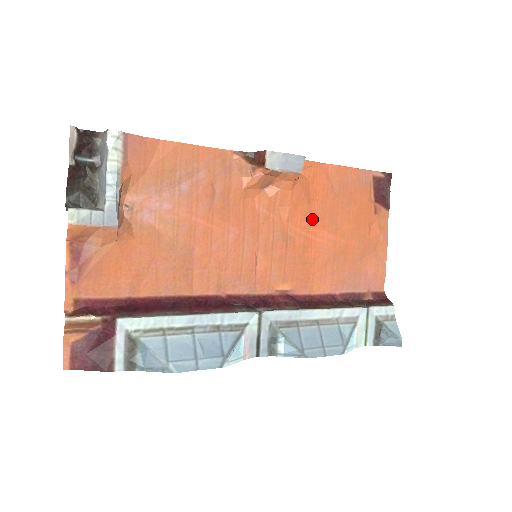
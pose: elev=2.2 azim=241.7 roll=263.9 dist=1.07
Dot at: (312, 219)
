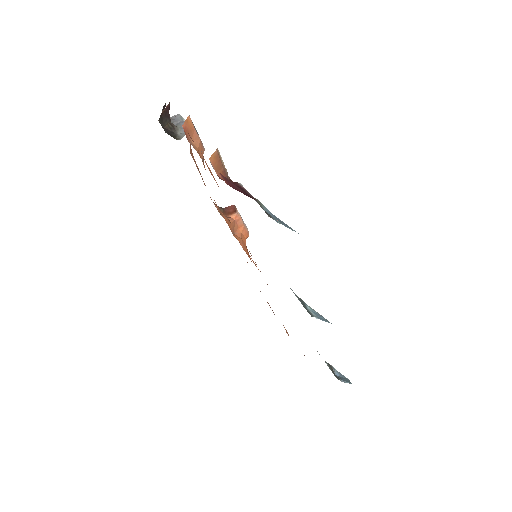
Dot at: occluded
